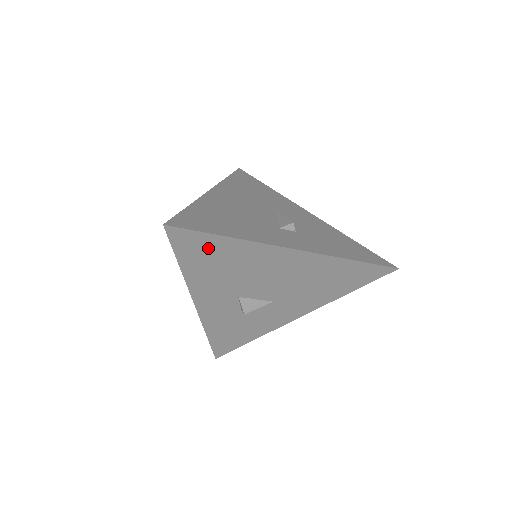
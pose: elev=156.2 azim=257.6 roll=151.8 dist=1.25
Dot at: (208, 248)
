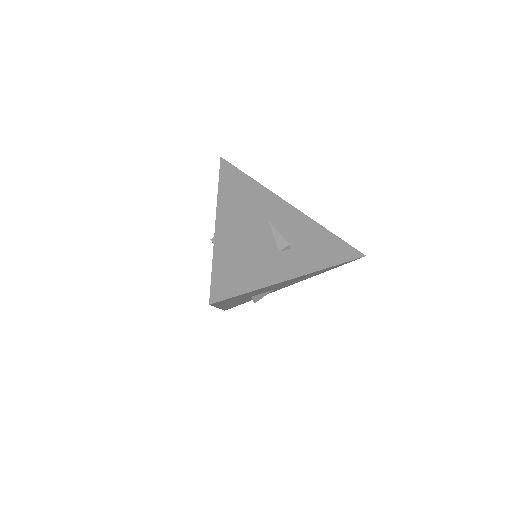
Dot at: (237, 297)
